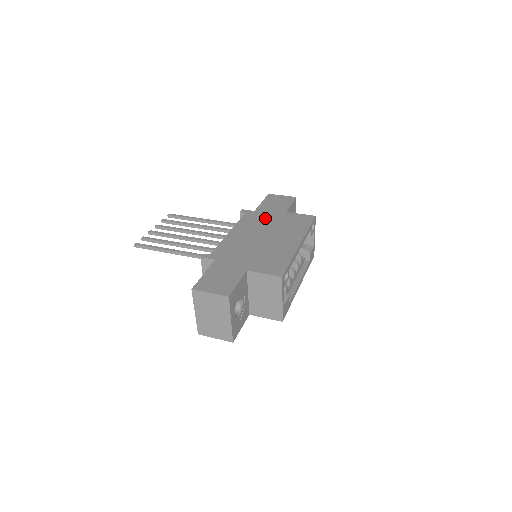
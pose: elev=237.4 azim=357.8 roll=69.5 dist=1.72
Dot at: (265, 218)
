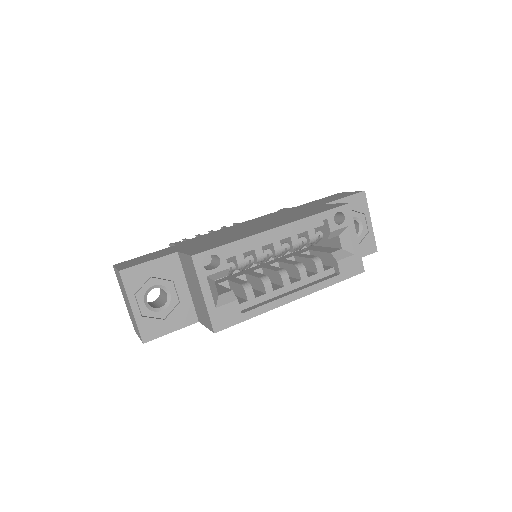
Dot at: (290, 211)
